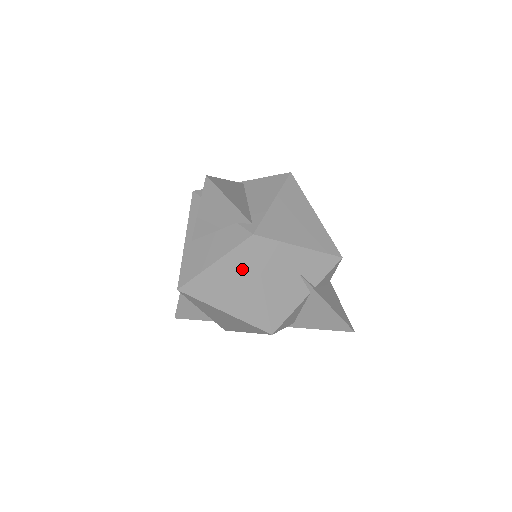
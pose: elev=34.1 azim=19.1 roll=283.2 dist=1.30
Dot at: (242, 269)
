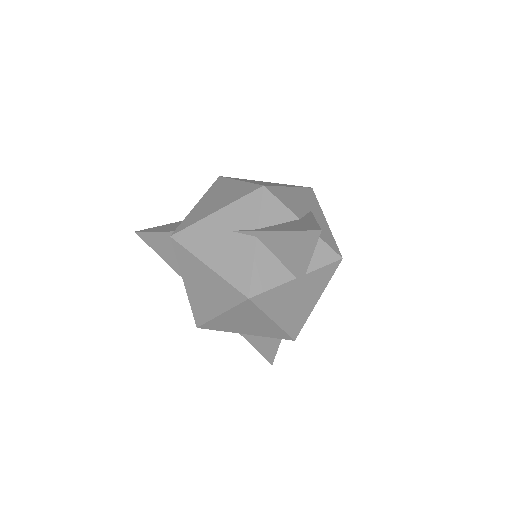
Dot at: (191, 268)
